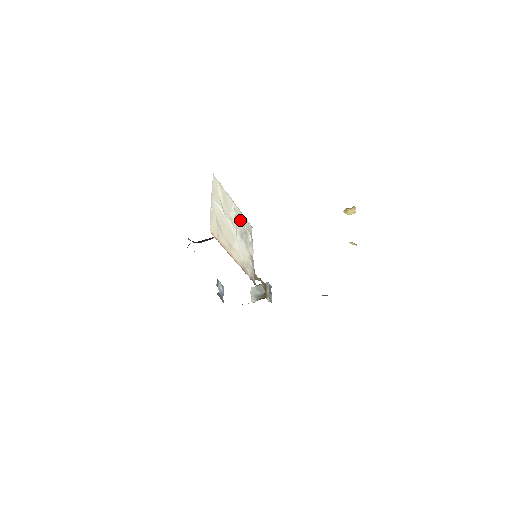
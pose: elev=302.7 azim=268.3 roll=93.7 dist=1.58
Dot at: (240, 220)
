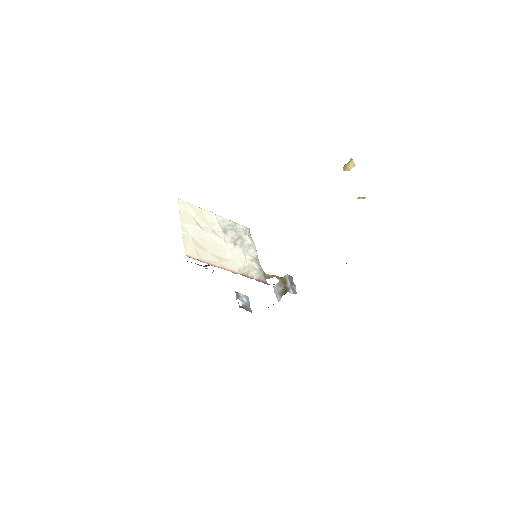
Dot at: (229, 228)
